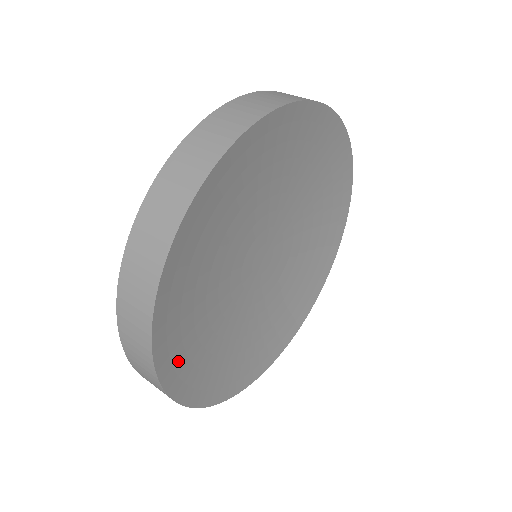
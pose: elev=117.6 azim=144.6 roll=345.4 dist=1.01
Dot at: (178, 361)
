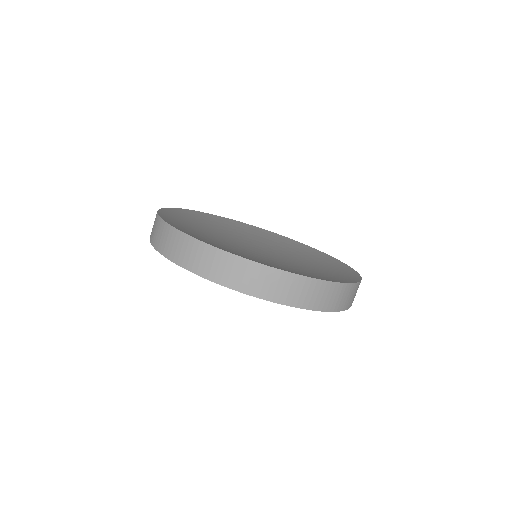
Dot at: occluded
